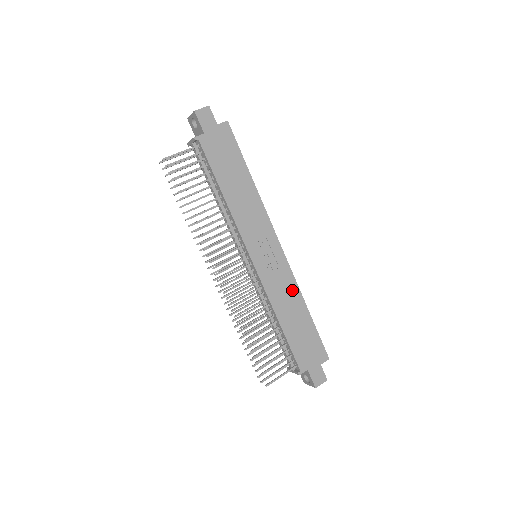
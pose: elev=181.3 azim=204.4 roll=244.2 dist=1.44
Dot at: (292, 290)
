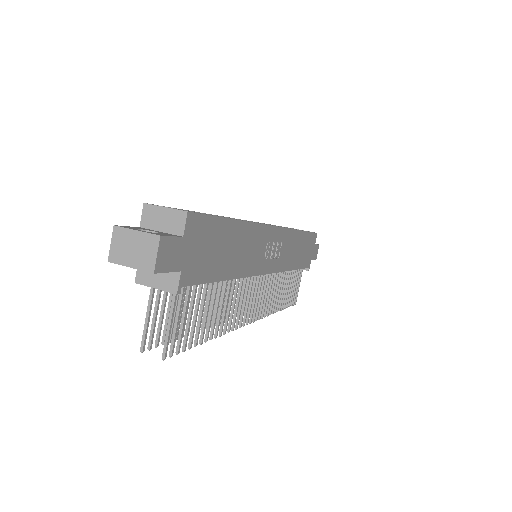
Dot at: (292, 239)
